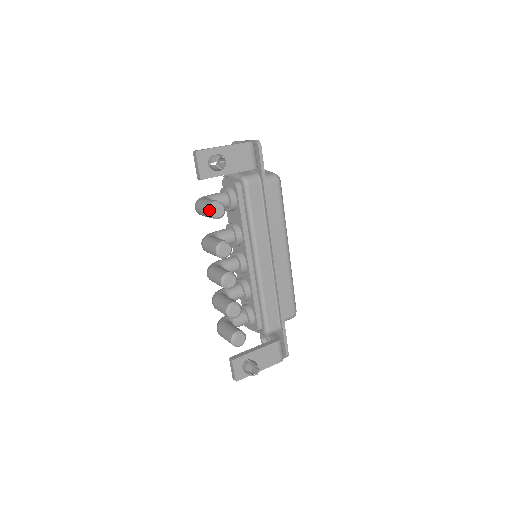
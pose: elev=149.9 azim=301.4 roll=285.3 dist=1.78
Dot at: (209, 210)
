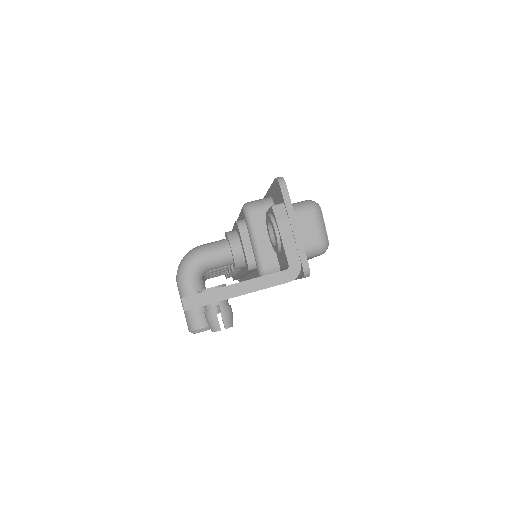
Dot at: occluded
